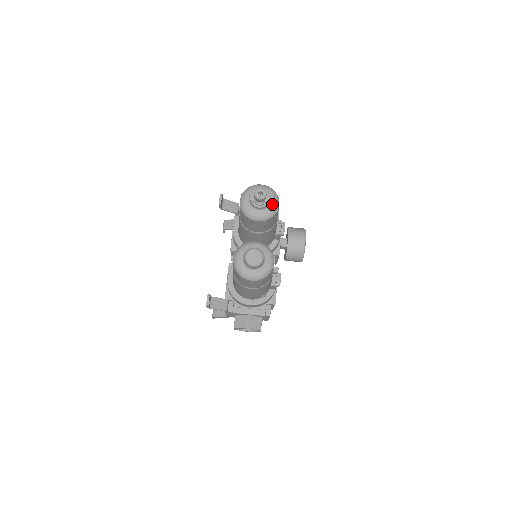
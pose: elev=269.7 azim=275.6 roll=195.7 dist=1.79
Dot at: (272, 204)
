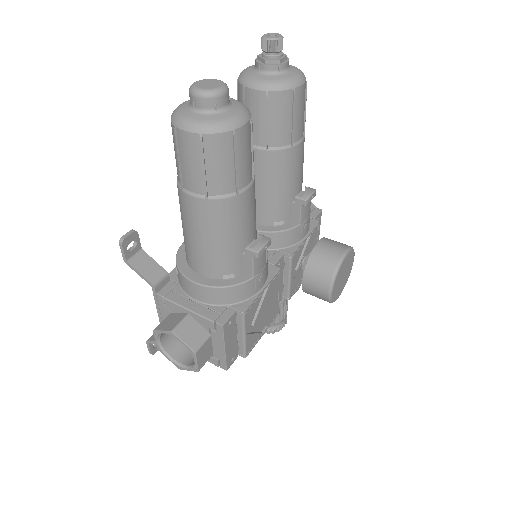
Dot at: (289, 75)
